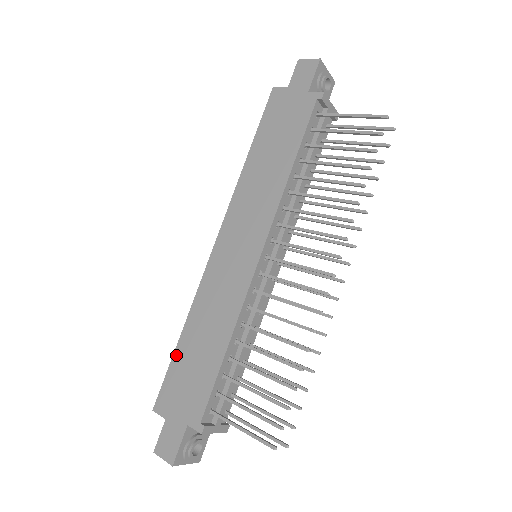
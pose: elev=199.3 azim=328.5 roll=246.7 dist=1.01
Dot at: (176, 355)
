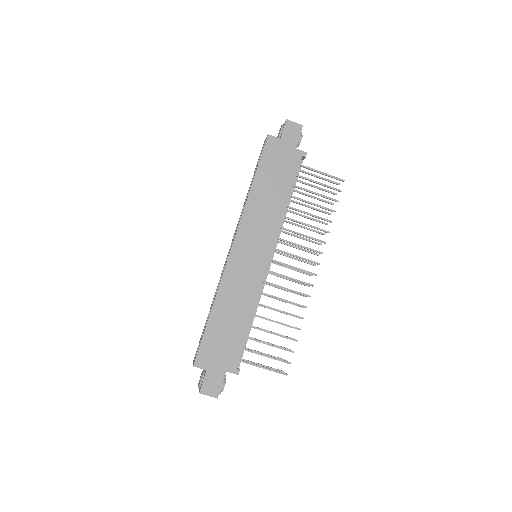
Dot at: (209, 327)
